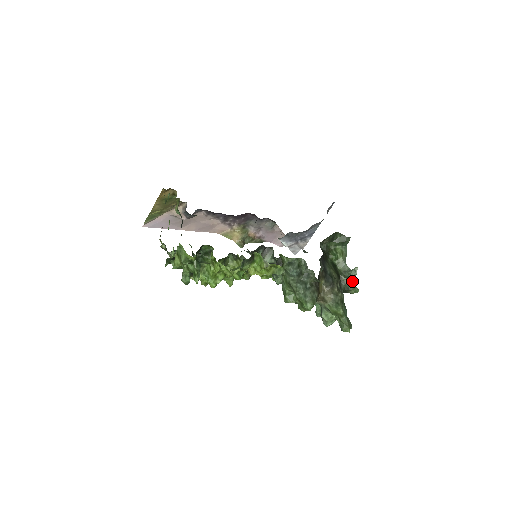
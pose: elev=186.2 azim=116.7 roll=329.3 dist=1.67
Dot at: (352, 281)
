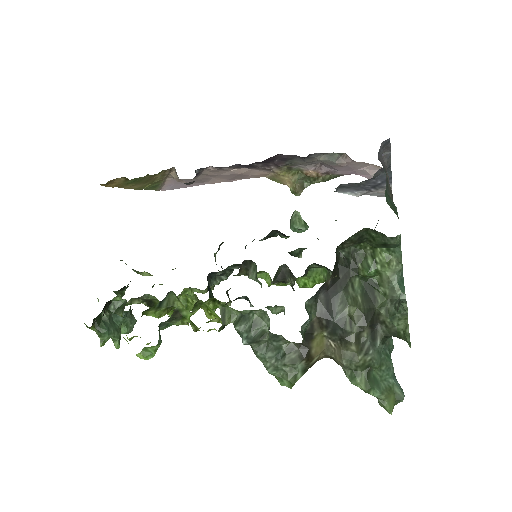
Dot at: (405, 320)
